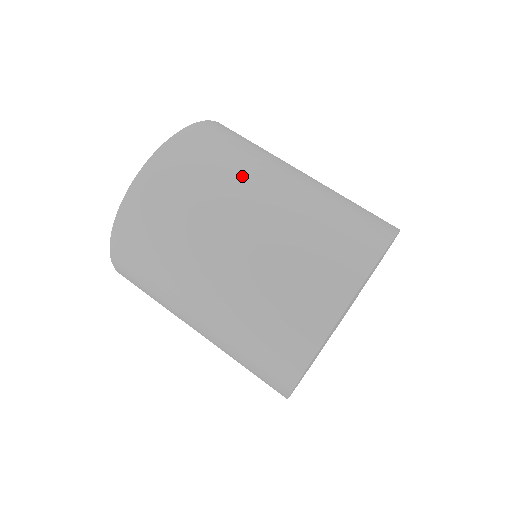
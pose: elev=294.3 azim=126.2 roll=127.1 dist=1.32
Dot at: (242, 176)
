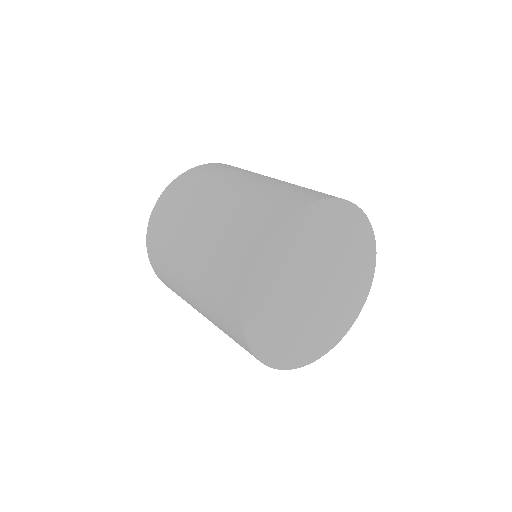
Dot at: occluded
